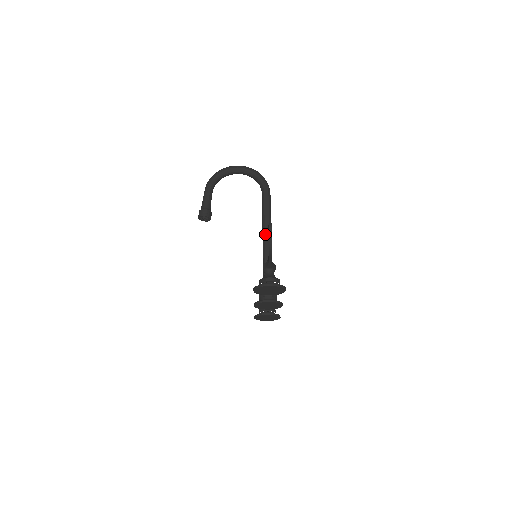
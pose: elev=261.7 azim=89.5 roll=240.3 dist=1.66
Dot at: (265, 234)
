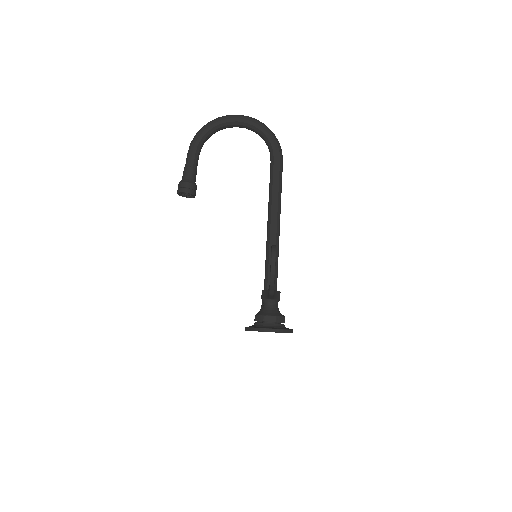
Dot at: (271, 225)
